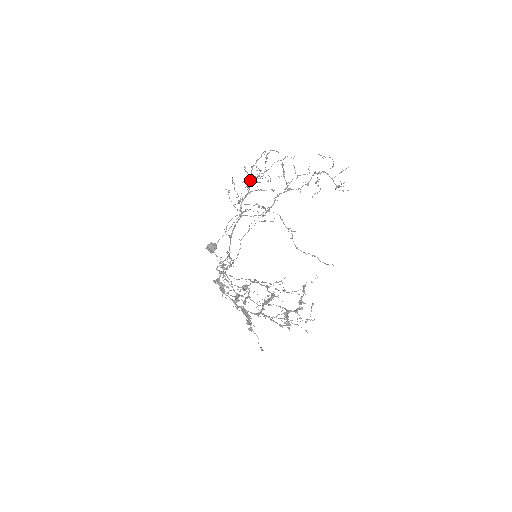
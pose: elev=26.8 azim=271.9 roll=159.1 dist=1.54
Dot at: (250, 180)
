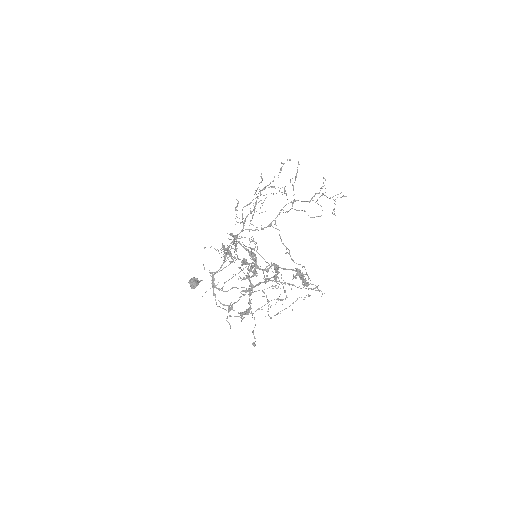
Dot at: occluded
